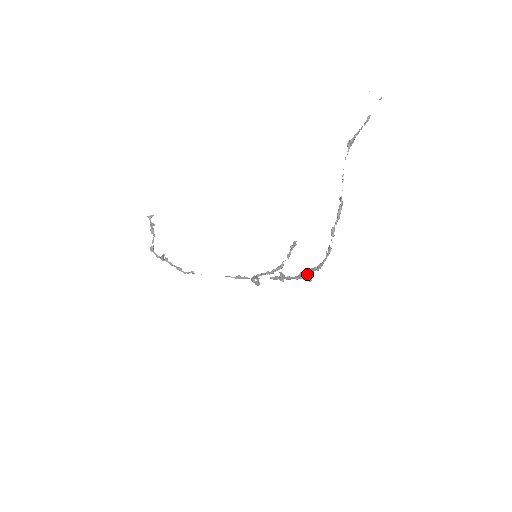
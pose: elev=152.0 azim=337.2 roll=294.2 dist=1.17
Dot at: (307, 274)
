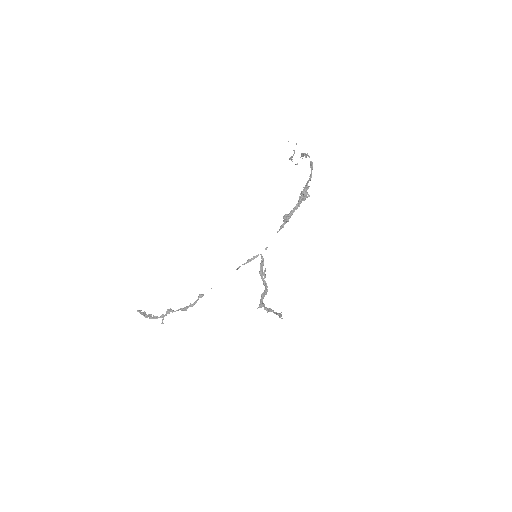
Dot at: (304, 190)
